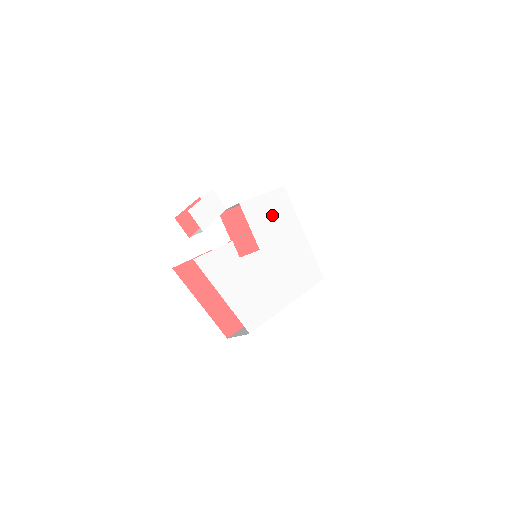
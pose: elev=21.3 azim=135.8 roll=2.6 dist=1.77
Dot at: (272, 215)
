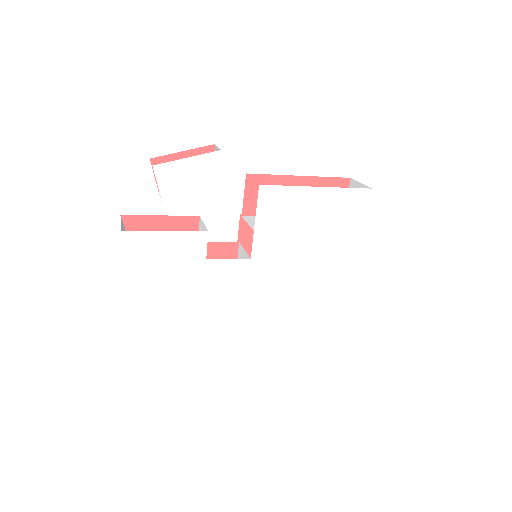
Dot at: (312, 221)
